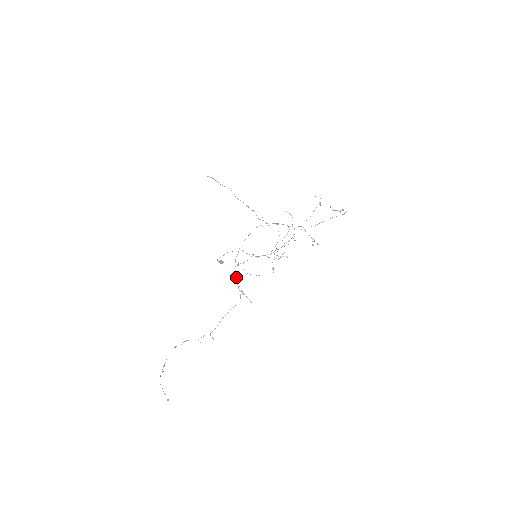
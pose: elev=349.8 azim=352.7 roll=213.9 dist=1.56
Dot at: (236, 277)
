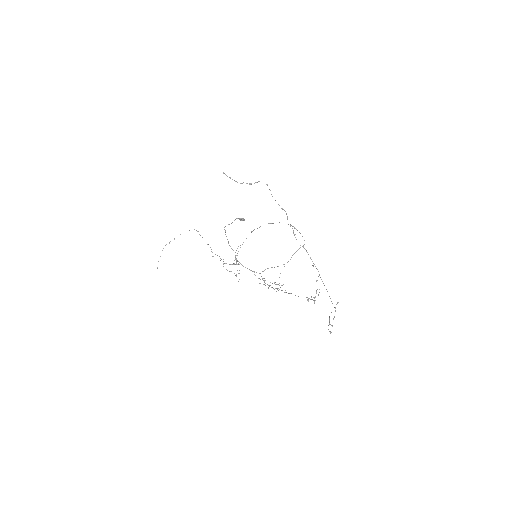
Dot at: occluded
